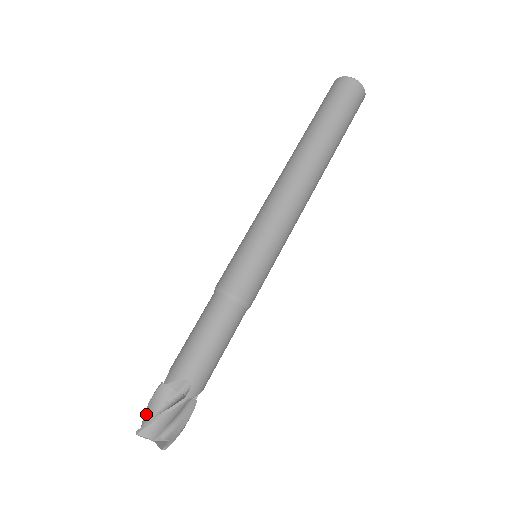
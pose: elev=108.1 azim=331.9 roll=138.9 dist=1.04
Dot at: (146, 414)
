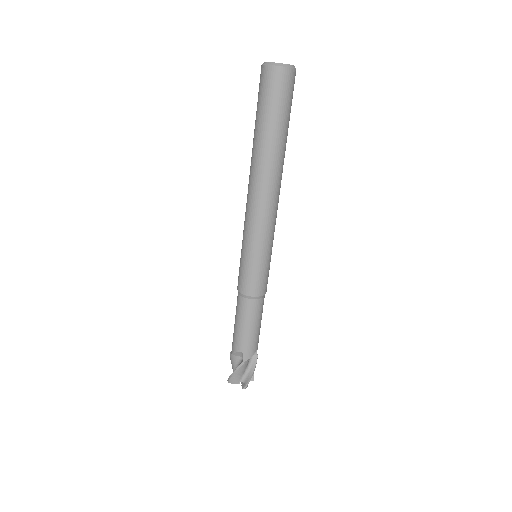
Dot at: (236, 377)
